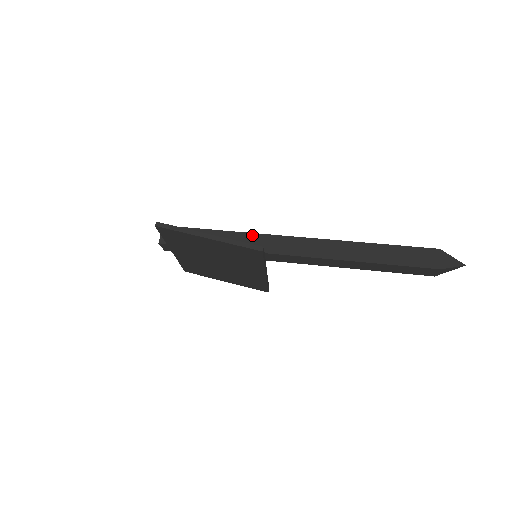
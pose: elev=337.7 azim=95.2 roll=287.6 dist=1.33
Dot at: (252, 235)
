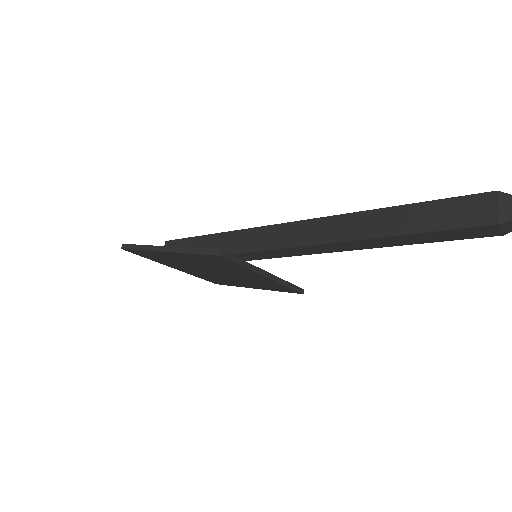
Dot at: (246, 231)
